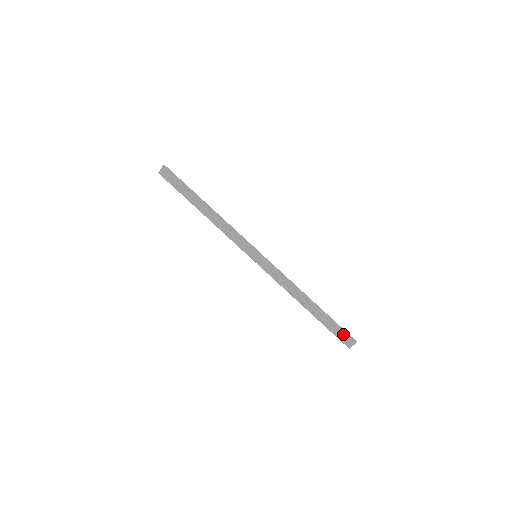
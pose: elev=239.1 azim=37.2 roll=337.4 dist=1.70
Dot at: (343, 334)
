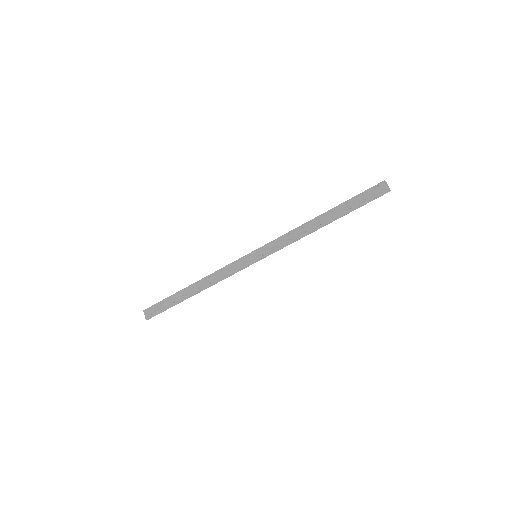
Dot at: (370, 191)
